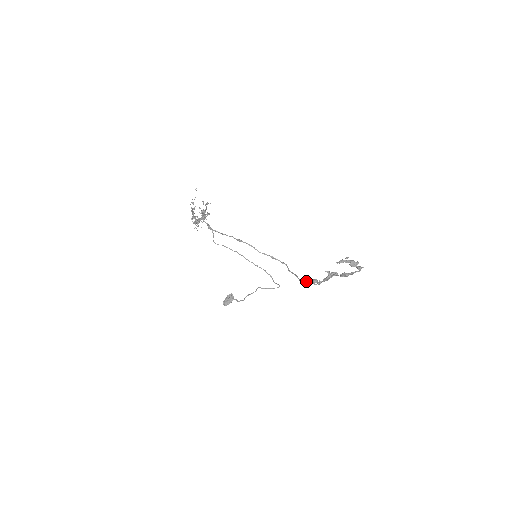
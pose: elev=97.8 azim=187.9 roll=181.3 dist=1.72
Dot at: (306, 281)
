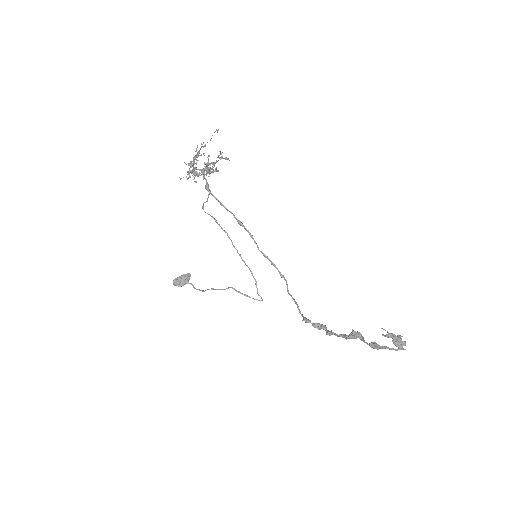
Dot at: occluded
